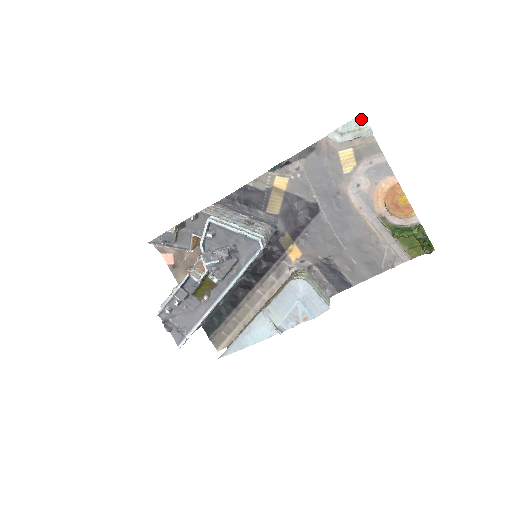
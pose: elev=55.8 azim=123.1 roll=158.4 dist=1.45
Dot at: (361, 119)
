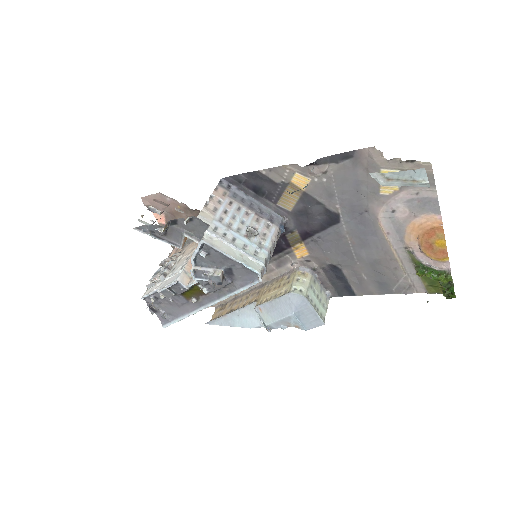
Dot at: (419, 172)
